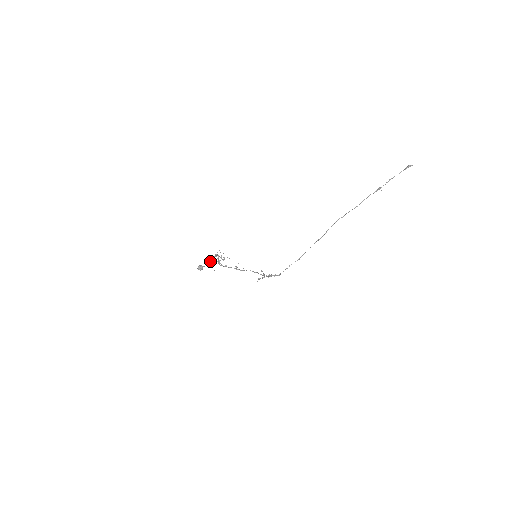
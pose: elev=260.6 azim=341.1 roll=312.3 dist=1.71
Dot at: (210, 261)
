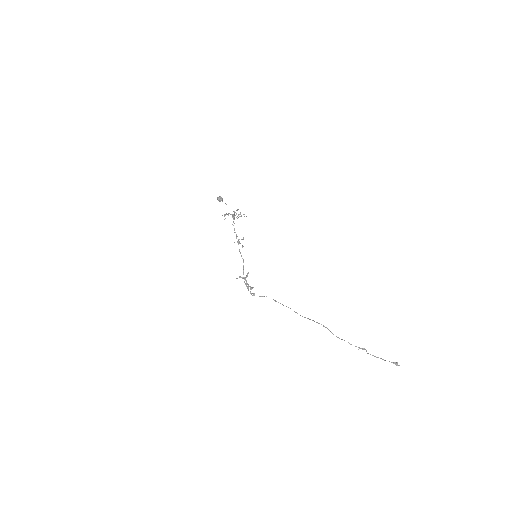
Dot at: (226, 213)
